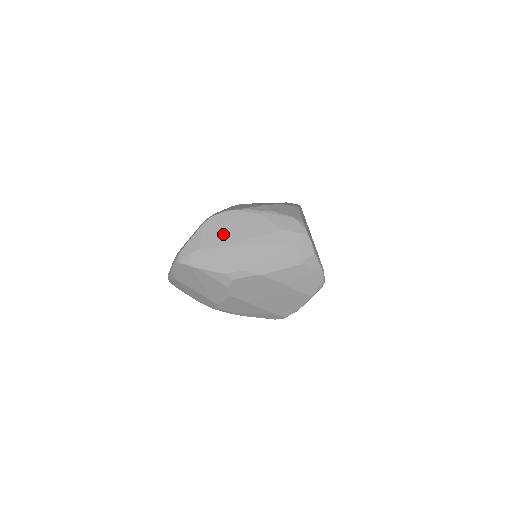
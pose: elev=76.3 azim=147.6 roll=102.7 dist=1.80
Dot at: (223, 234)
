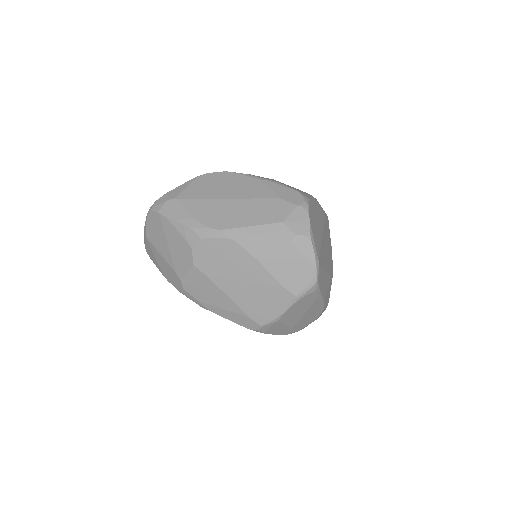
Dot at: (210, 190)
